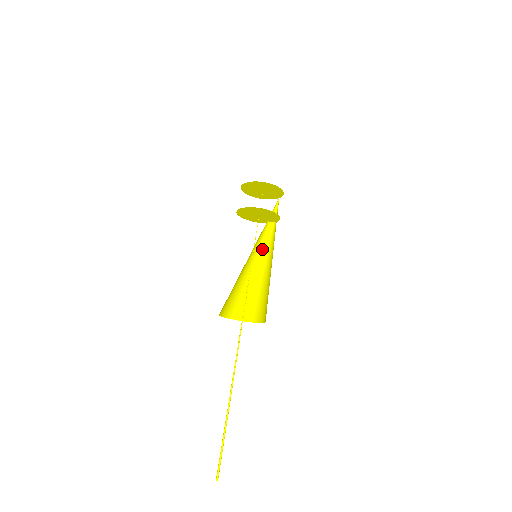
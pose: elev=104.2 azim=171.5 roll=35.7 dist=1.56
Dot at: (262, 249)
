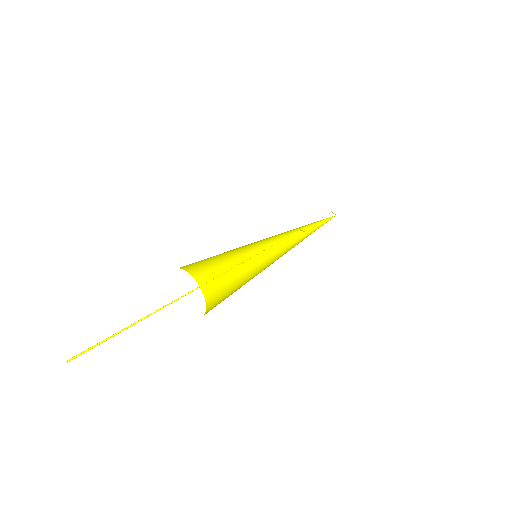
Dot at: (268, 240)
